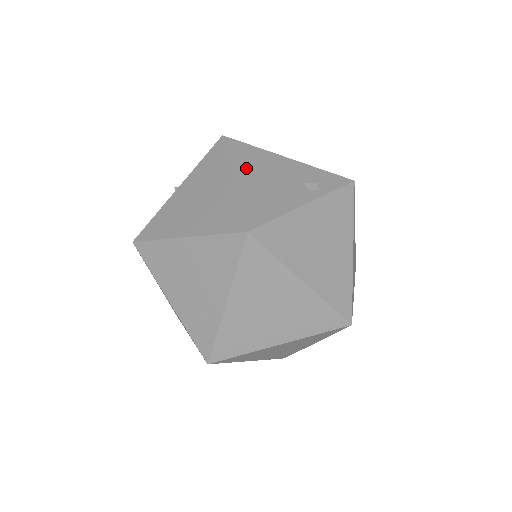
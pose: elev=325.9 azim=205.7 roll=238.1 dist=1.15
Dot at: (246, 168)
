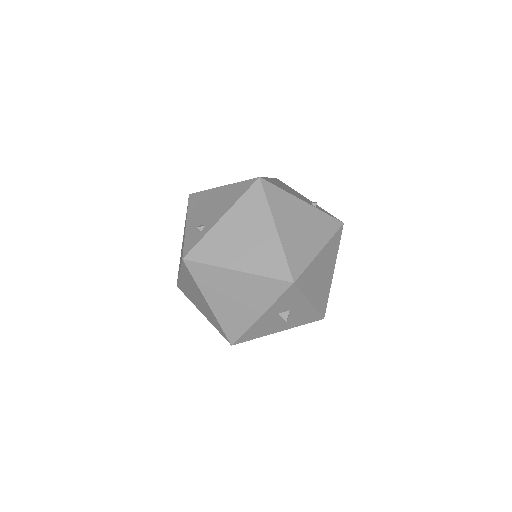
Dot at: (280, 183)
